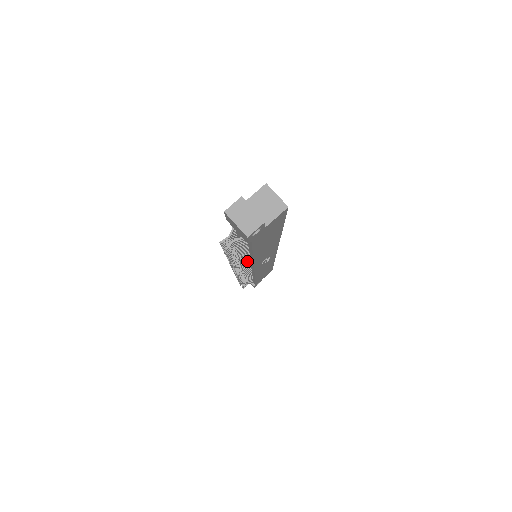
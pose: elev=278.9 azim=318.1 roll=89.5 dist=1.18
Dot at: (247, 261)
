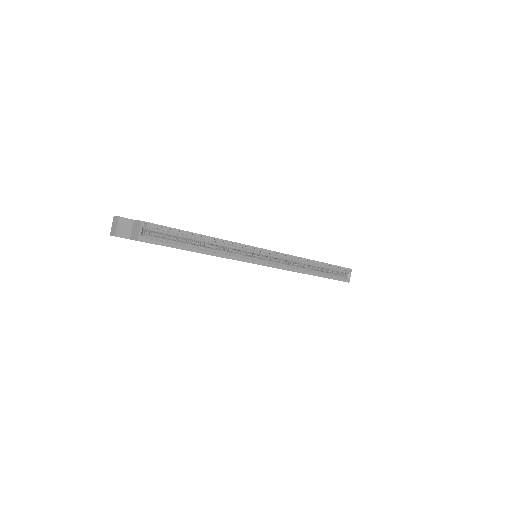
Dot at: occluded
